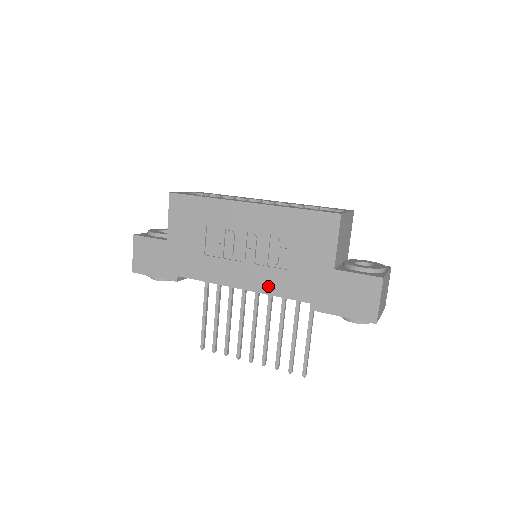
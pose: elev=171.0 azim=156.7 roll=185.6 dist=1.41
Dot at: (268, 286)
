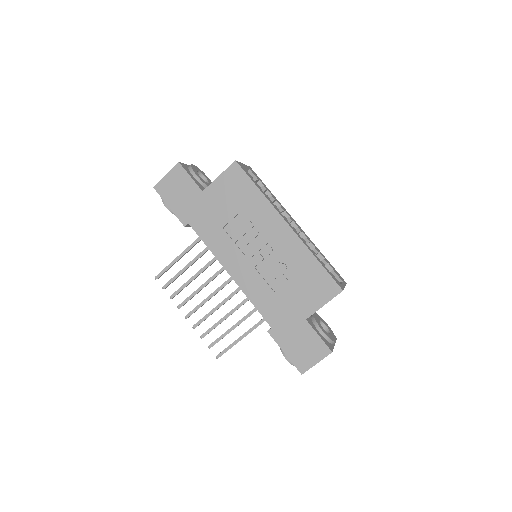
Dot at: (251, 290)
